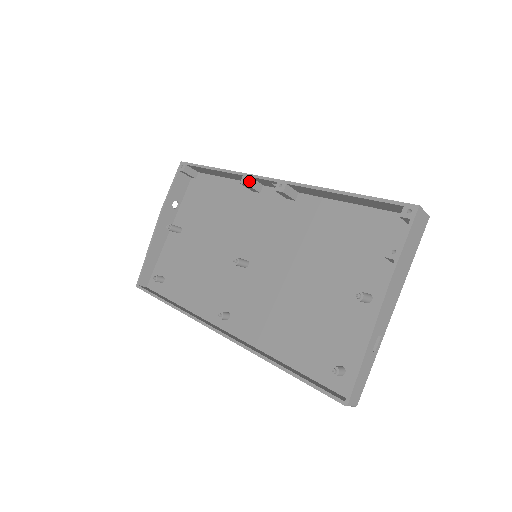
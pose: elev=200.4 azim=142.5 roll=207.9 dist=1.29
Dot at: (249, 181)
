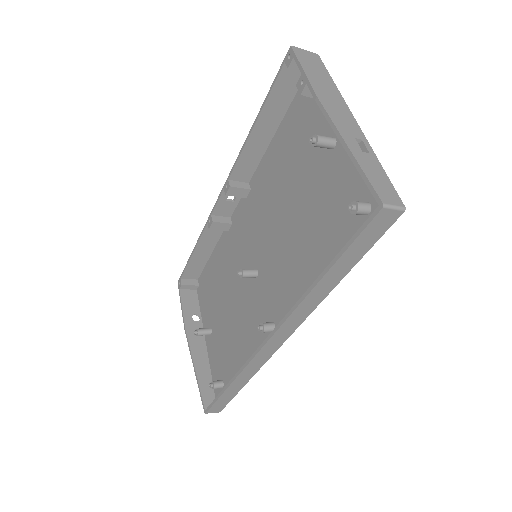
Dot at: (212, 219)
